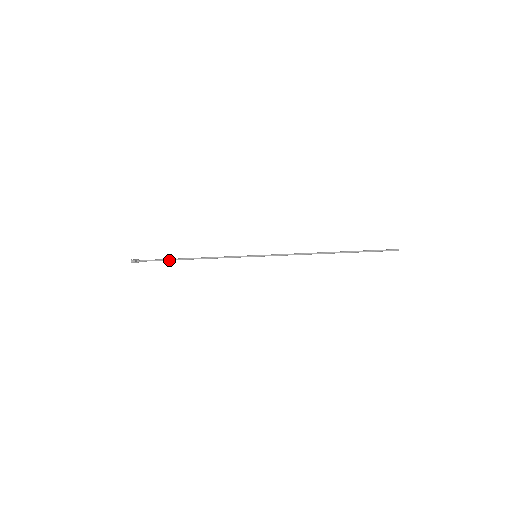
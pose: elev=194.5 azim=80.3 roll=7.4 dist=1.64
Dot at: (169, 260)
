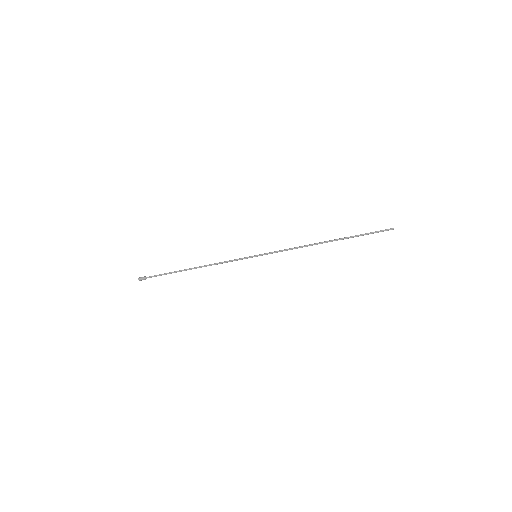
Dot at: (174, 272)
